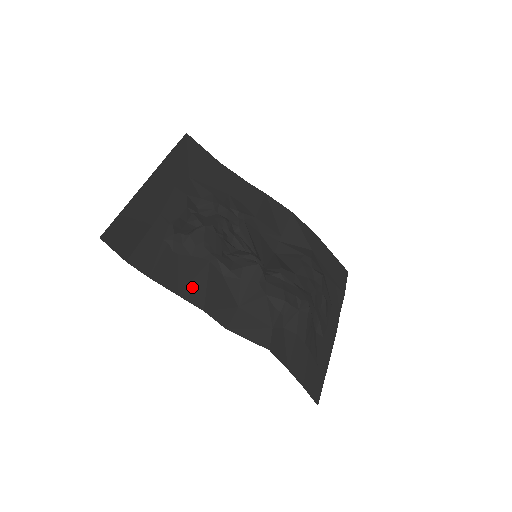
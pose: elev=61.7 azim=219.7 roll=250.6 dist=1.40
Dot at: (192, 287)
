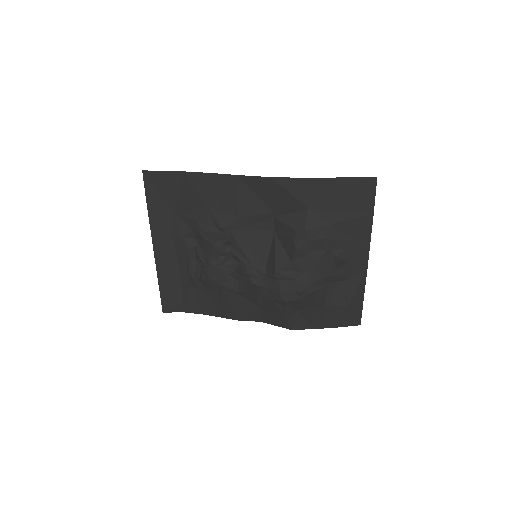
Dot at: (224, 310)
